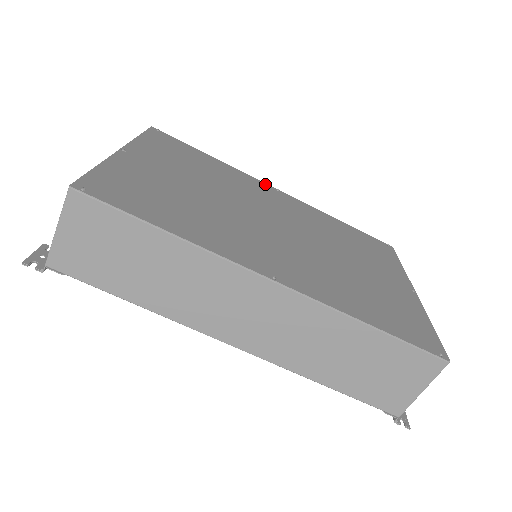
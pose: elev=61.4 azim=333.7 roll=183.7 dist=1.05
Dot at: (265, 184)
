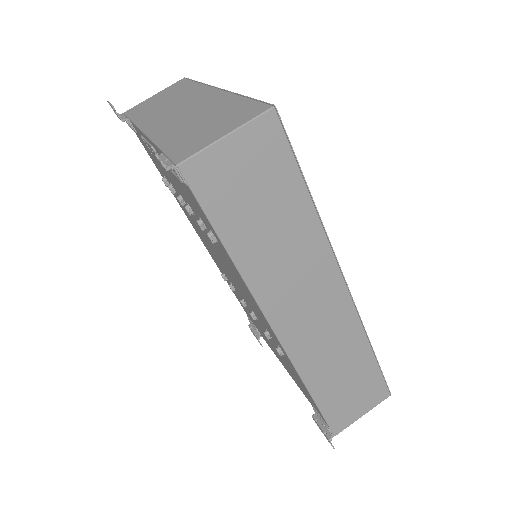
Dot at: occluded
